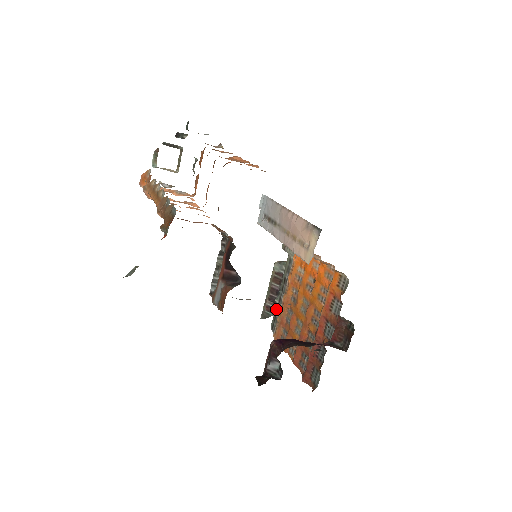
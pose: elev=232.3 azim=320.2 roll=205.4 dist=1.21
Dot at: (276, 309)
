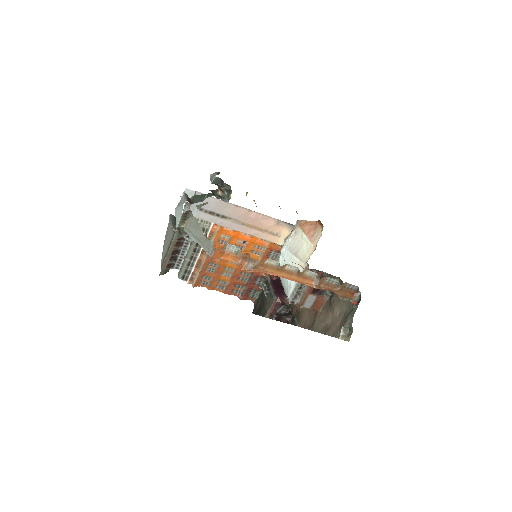
Dot at: (187, 265)
